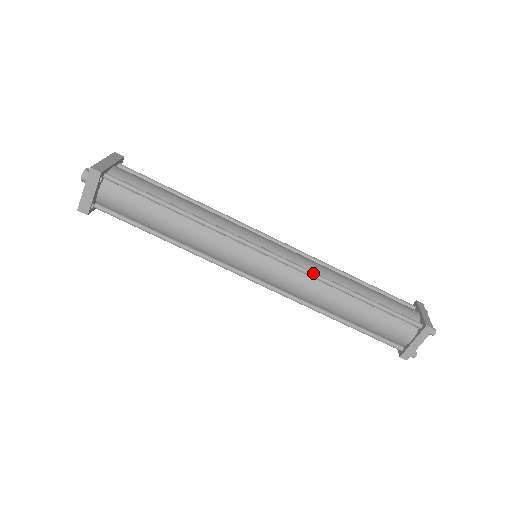
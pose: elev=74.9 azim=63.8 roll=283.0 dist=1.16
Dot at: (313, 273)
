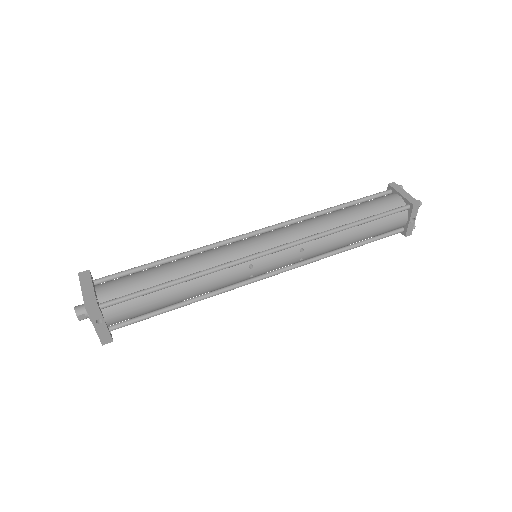
Dot at: (294, 219)
